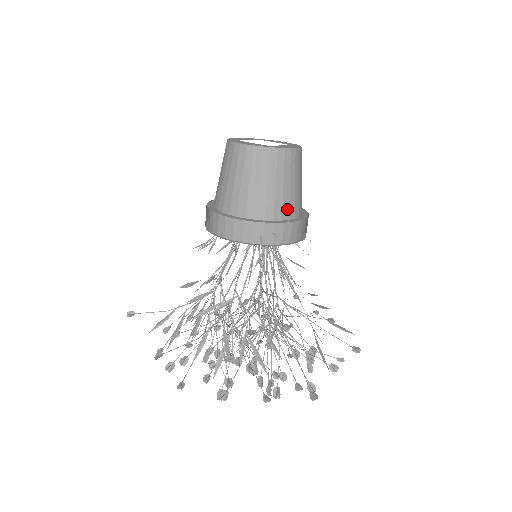
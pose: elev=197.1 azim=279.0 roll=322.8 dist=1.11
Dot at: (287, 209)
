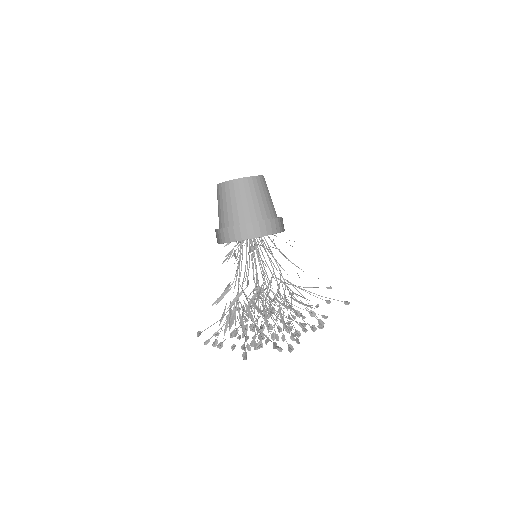
Dot at: (275, 211)
